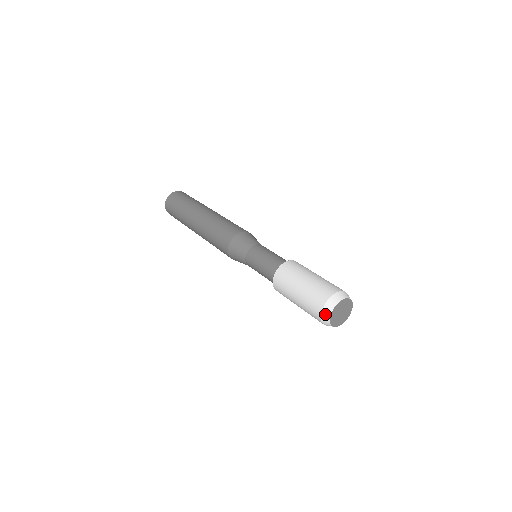
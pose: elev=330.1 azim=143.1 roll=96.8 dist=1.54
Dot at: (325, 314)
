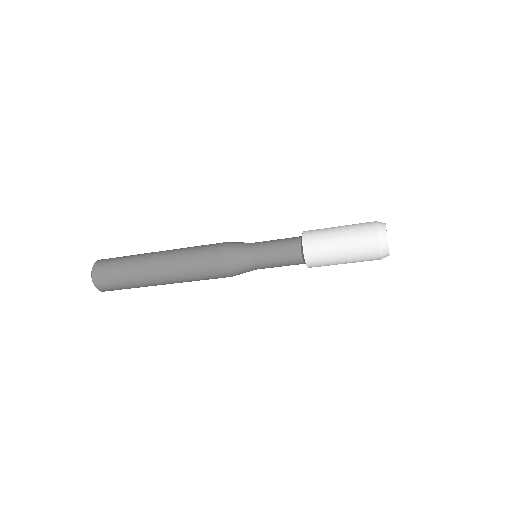
Dot at: (381, 232)
